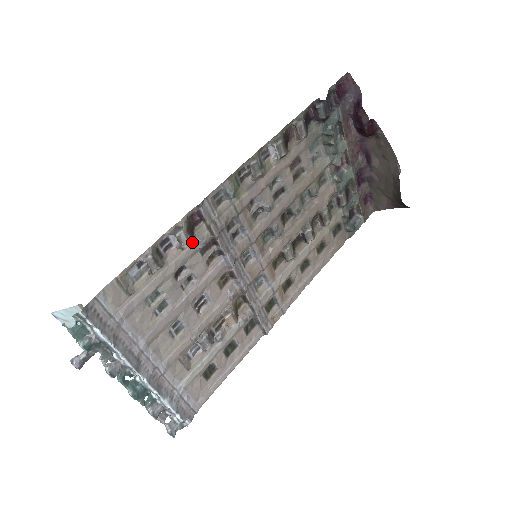
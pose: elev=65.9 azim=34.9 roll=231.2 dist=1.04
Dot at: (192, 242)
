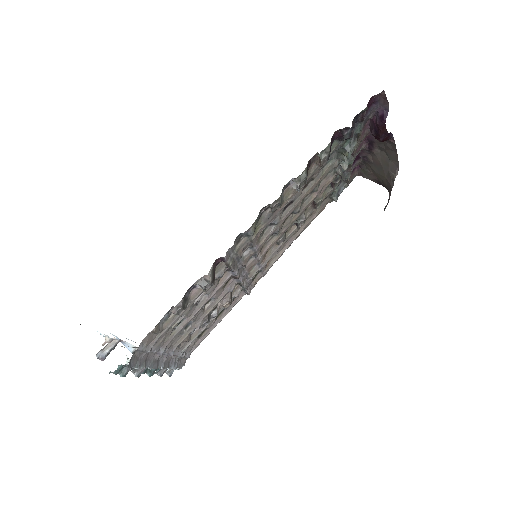
Dot at: (214, 284)
